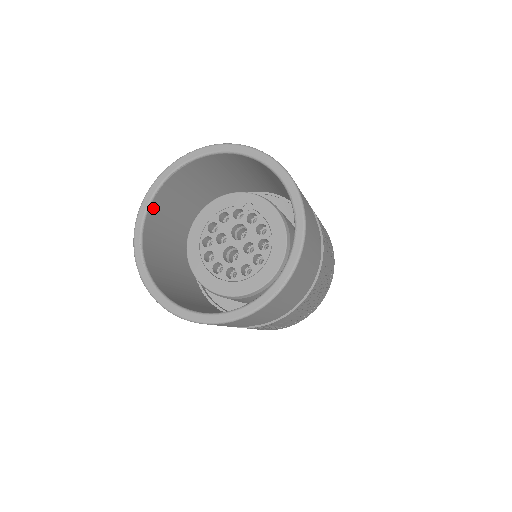
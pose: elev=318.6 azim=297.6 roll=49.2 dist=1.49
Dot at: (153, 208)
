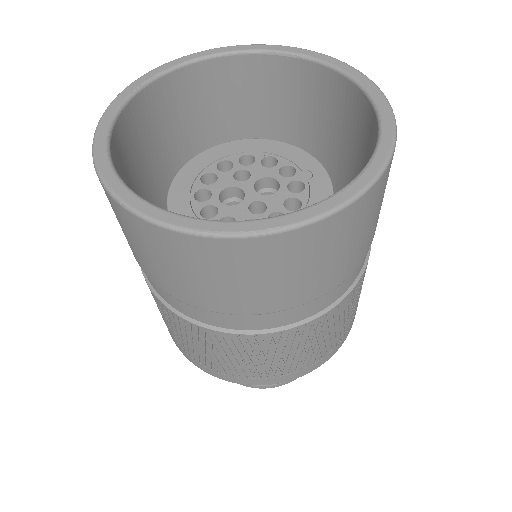
Dot at: (213, 67)
